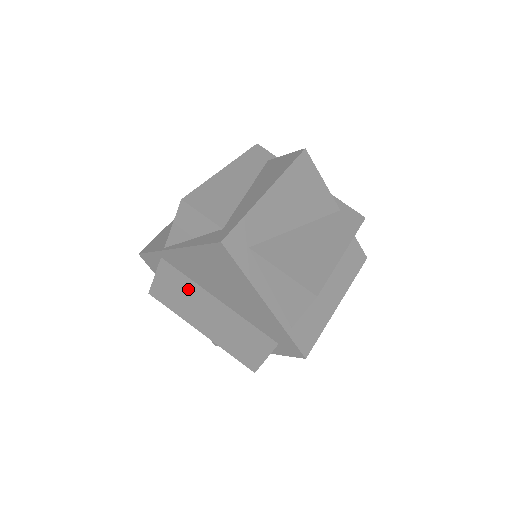
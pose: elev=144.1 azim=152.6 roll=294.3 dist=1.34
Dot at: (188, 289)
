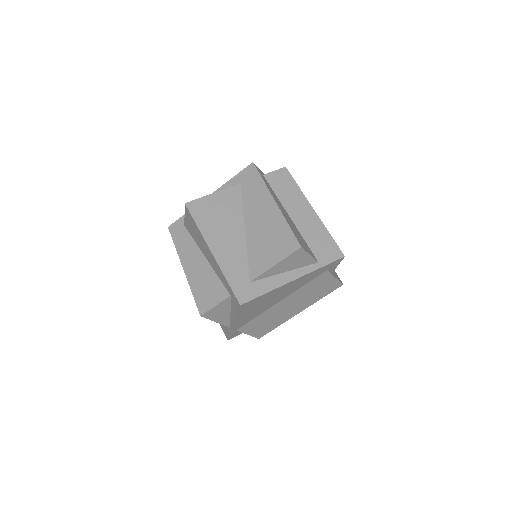
Dot at: (265, 317)
